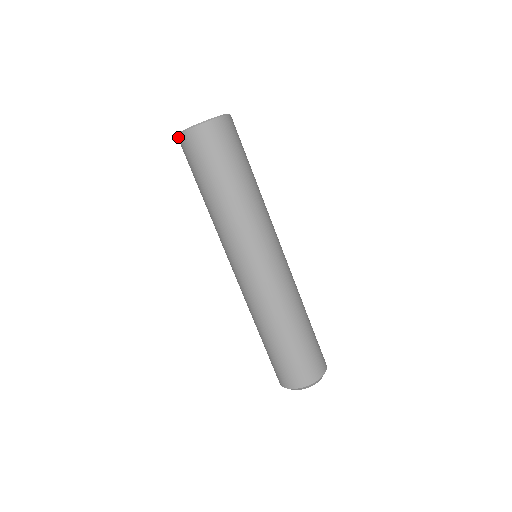
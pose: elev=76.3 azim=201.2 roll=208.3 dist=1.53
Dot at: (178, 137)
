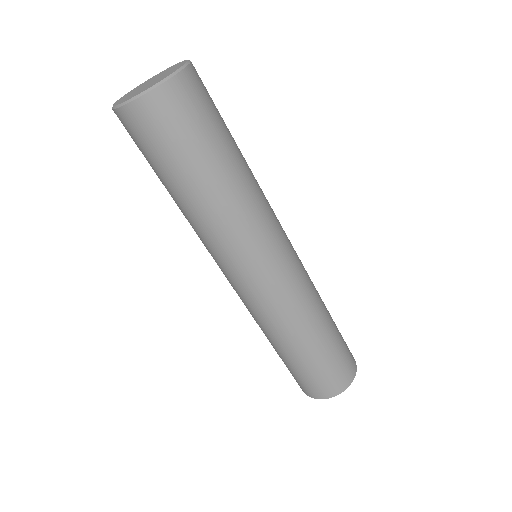
Dot at: occluded
